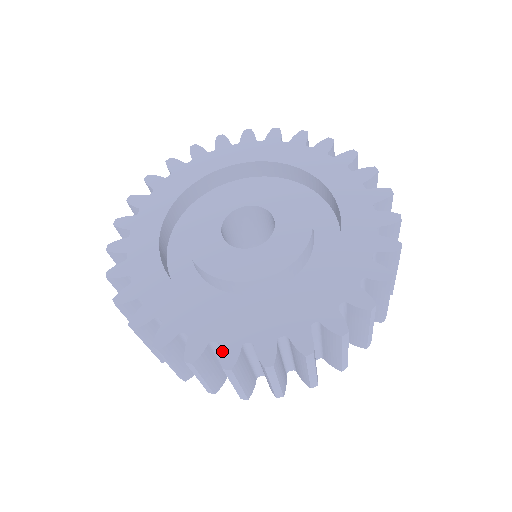
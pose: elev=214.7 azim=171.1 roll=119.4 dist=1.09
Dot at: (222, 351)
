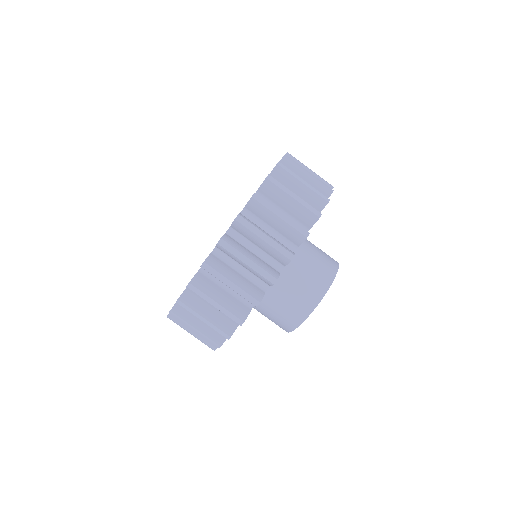
Dot at: occluded
